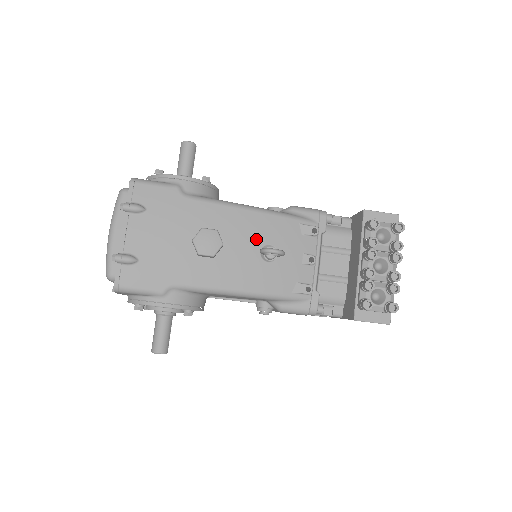
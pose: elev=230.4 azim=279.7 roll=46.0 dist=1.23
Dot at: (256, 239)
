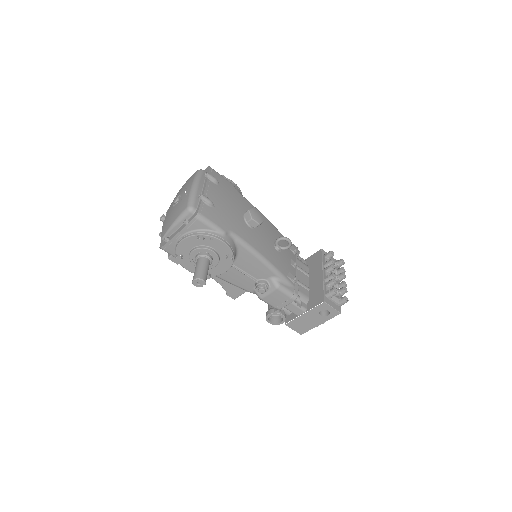
Dot at: (271, 235)
